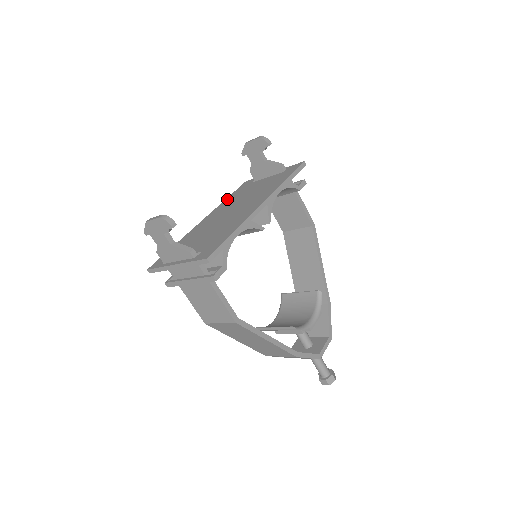
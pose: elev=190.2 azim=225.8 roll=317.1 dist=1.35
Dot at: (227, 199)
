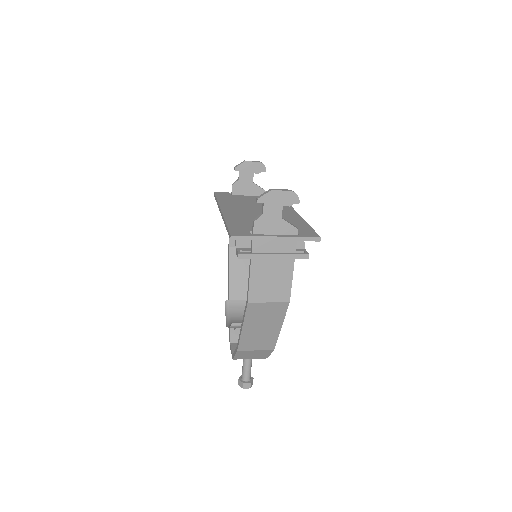
Dot at: (222, 200)
